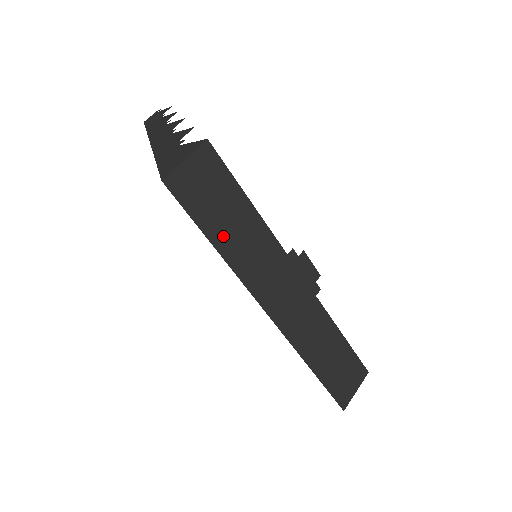
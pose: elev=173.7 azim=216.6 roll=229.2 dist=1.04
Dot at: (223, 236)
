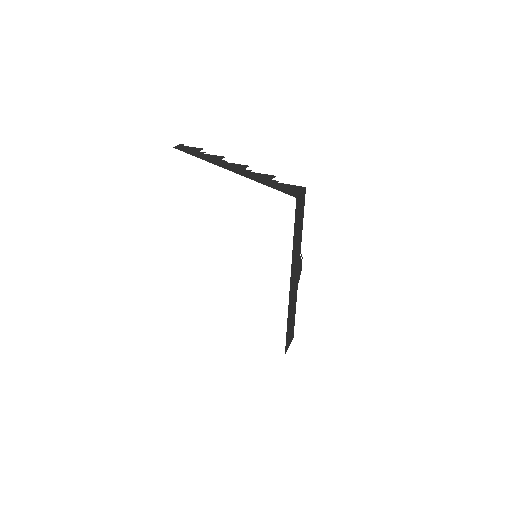
Dot at: (296, 234)
